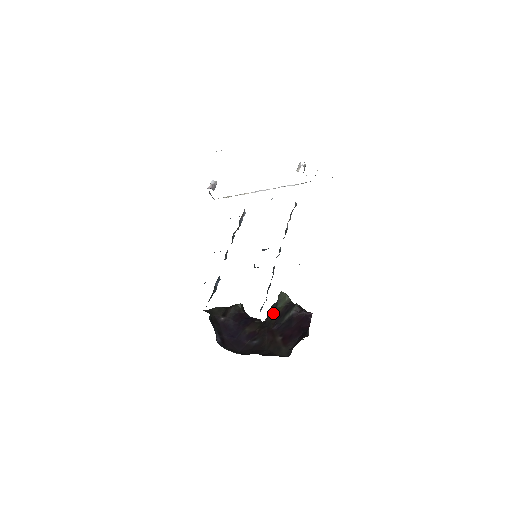
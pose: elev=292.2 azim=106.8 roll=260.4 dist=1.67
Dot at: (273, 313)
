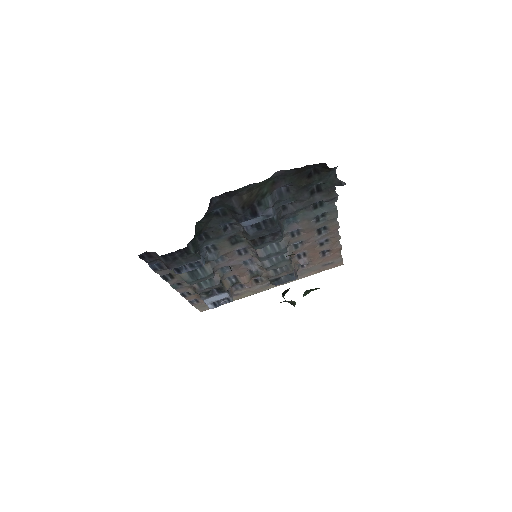
Dot at: occluded
